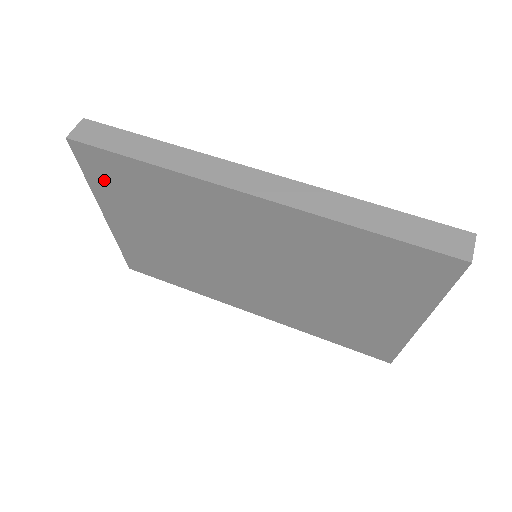
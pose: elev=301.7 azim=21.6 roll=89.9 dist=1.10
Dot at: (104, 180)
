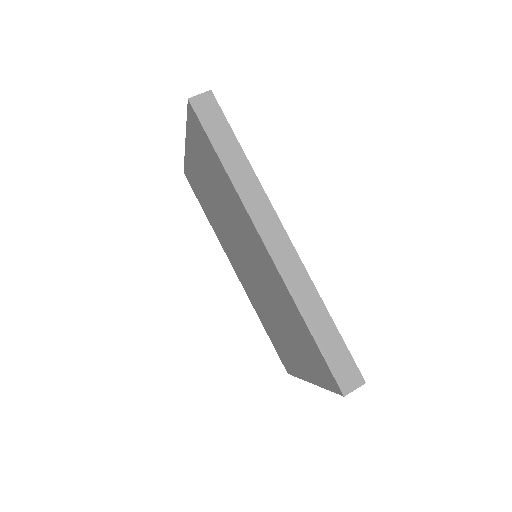
Dot at: (196, 136)
